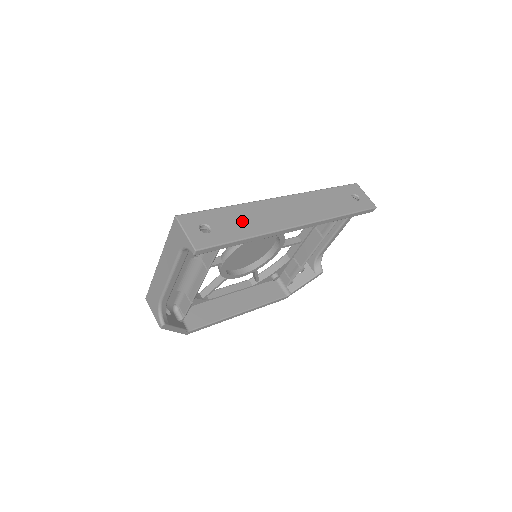
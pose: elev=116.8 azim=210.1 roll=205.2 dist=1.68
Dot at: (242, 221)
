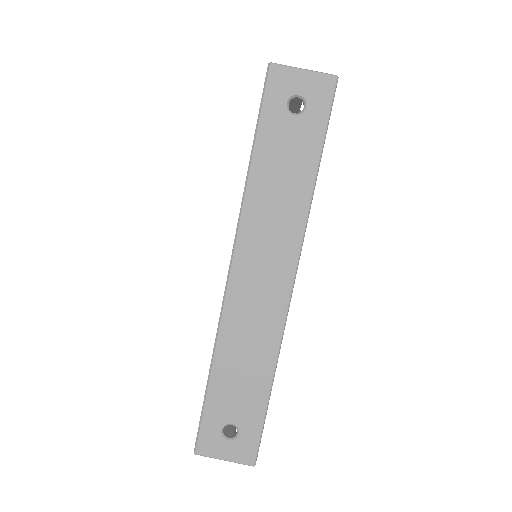
Dot at: (243, 373)
